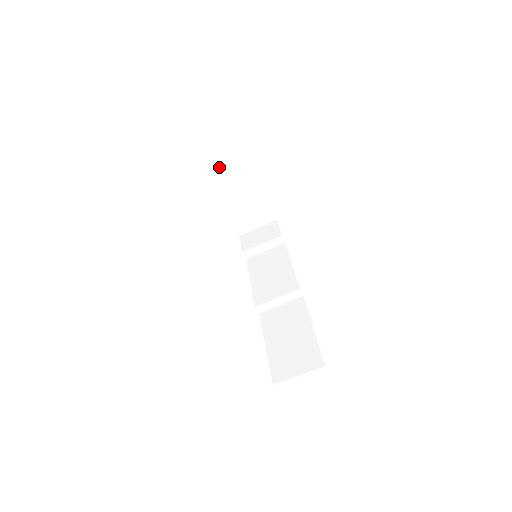
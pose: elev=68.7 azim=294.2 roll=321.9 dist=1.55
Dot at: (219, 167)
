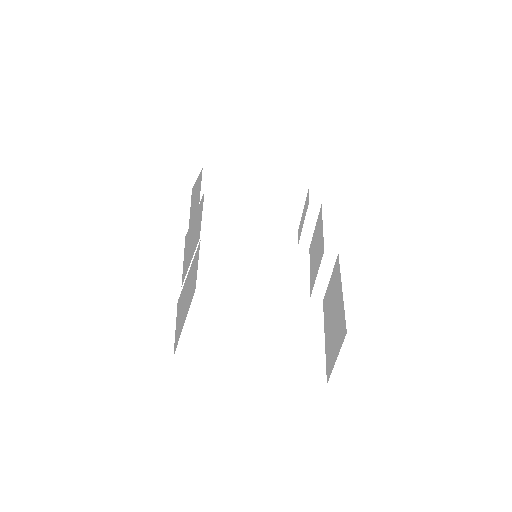
Dot at: (213, 198)
